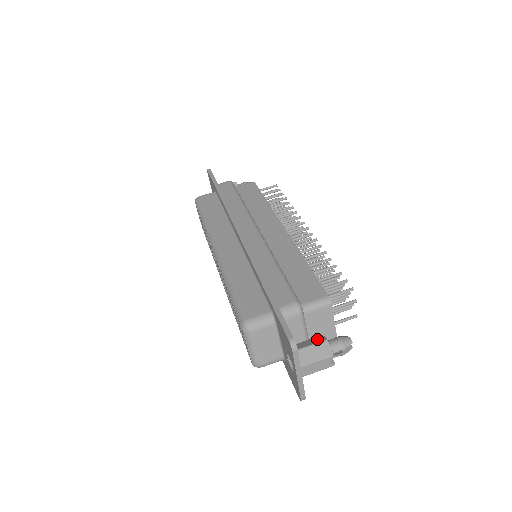
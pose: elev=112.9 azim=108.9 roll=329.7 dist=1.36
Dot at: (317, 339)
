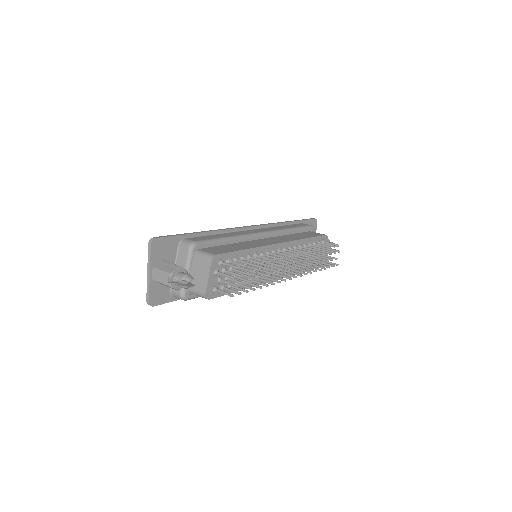
Dot at: occluded
